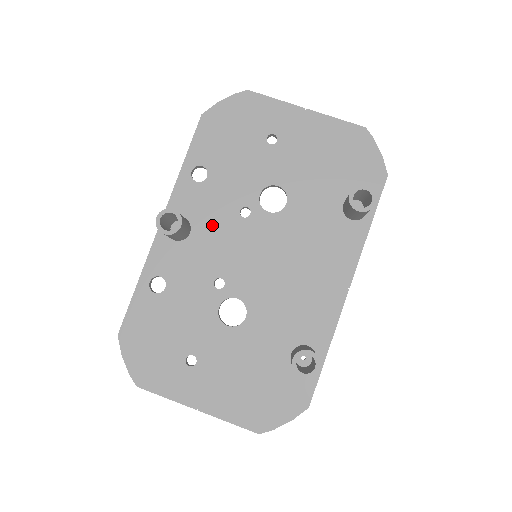
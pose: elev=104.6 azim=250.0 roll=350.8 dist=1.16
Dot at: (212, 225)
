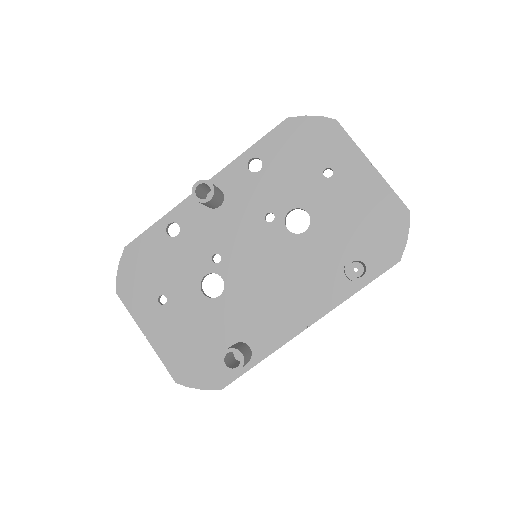
Dot at: (239, 211)
